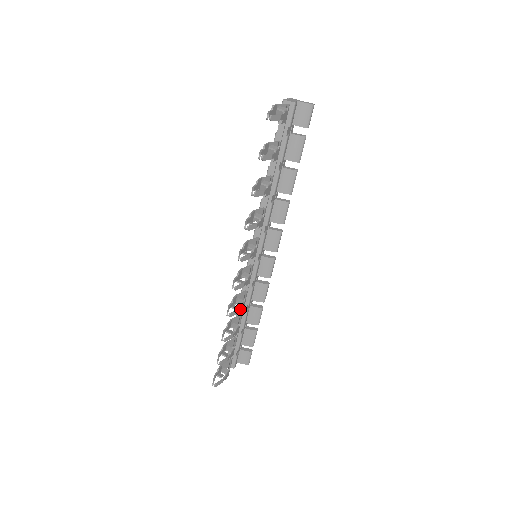
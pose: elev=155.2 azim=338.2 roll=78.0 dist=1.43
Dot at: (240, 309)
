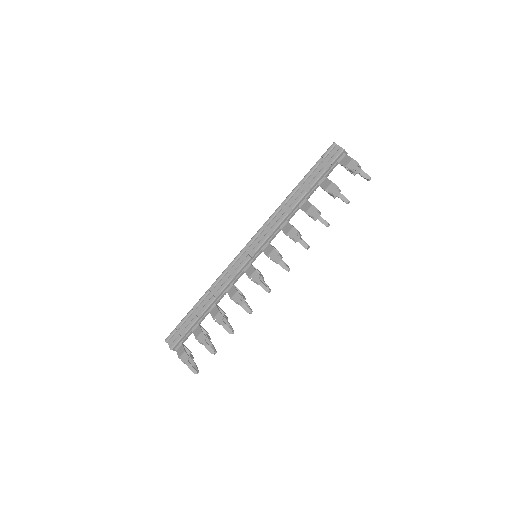
Dot at: (244, 303)
